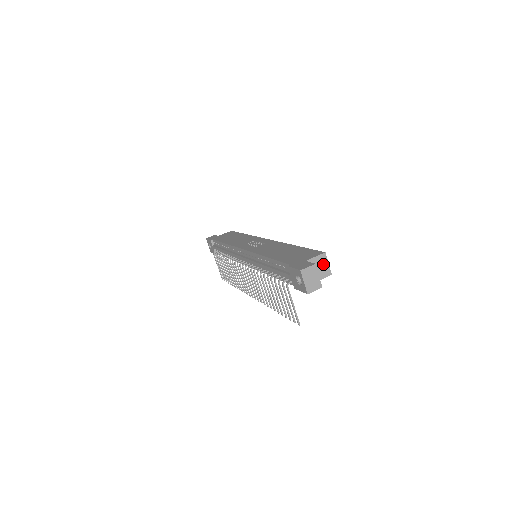
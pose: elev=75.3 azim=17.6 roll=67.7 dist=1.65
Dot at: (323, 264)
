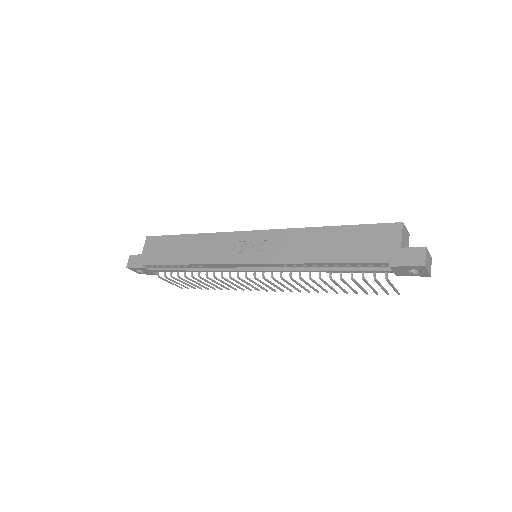
Dot at: (405, 234)
